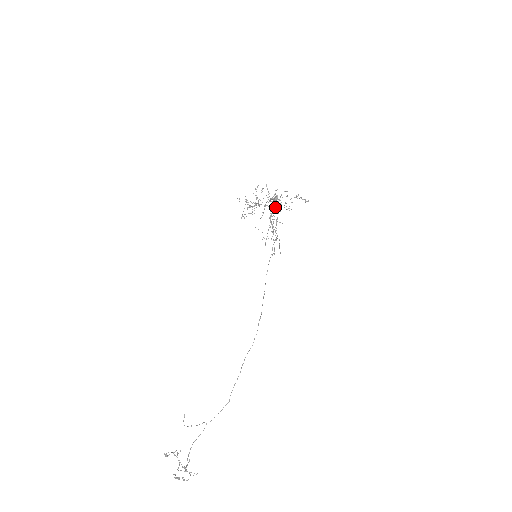
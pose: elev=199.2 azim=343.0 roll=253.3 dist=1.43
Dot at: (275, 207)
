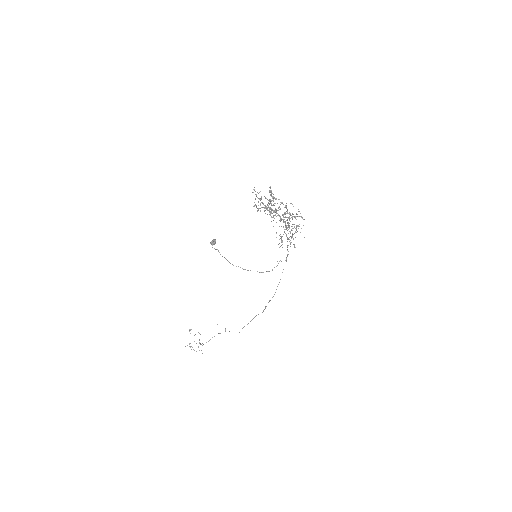
Dot at: (293, 216)
